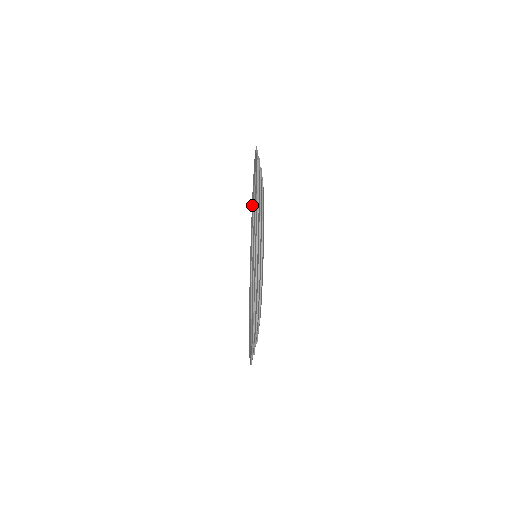
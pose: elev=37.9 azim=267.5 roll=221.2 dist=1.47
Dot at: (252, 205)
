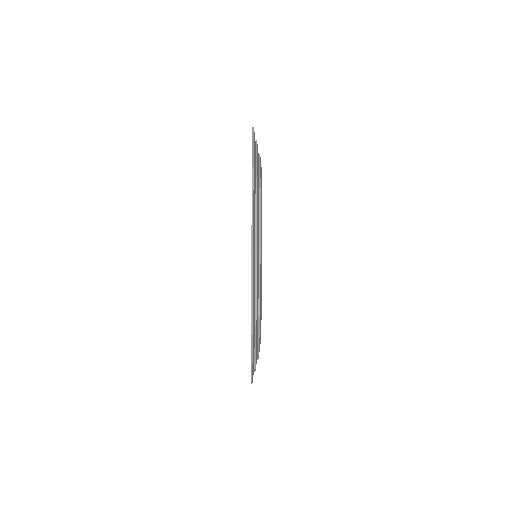
Dot at: occluded
